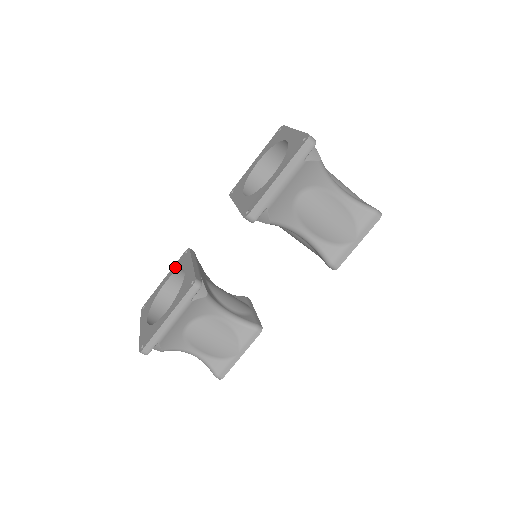
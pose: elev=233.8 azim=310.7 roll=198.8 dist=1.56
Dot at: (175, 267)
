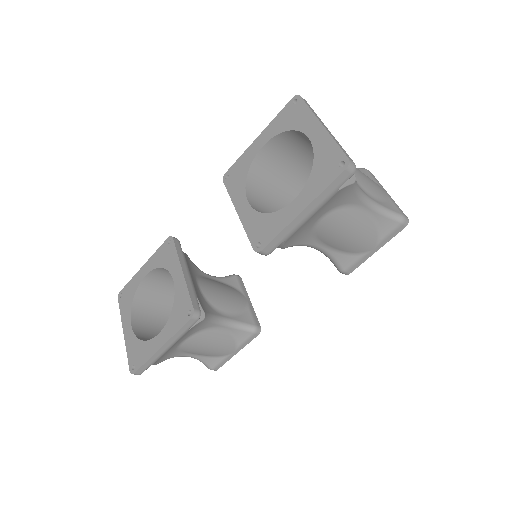
Dot at: (156, 258)
